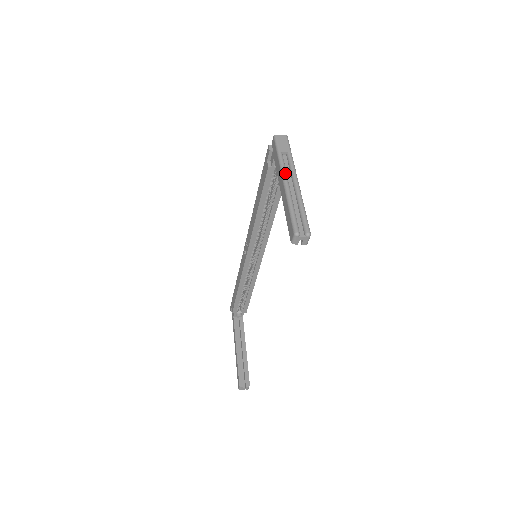
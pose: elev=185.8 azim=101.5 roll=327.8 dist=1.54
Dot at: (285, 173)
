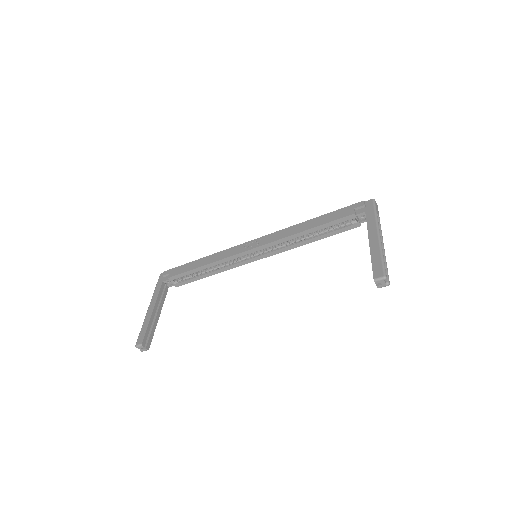
Dot at: occluded
